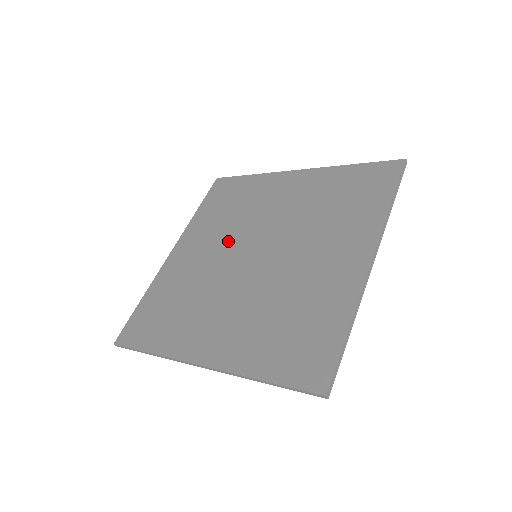
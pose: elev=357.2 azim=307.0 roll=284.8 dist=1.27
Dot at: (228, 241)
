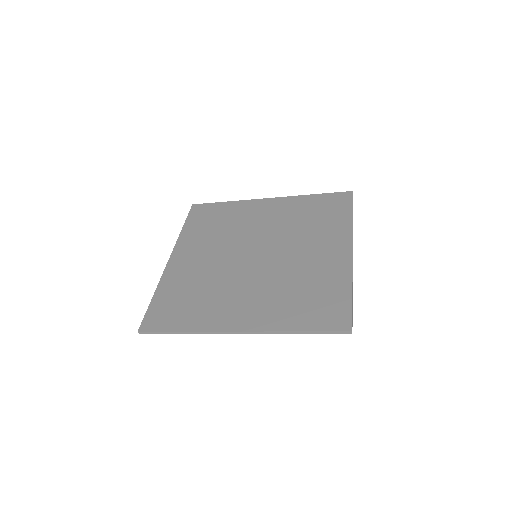
Dot at: (226, 247)
